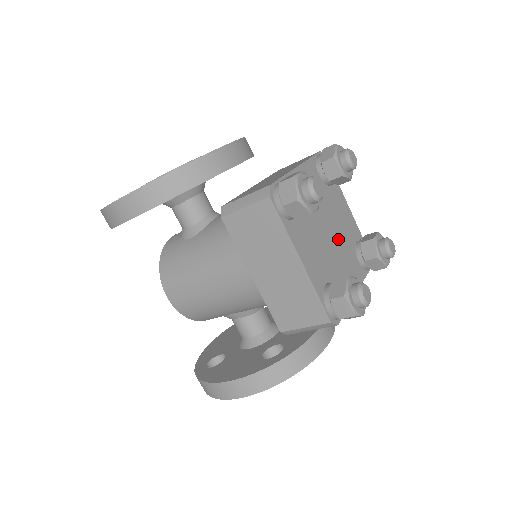
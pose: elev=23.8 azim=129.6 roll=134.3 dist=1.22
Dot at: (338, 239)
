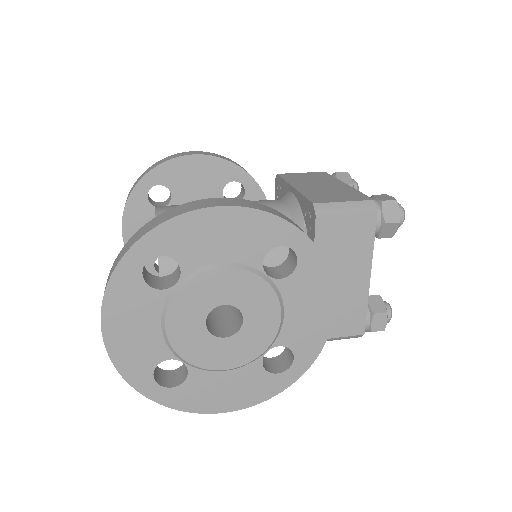
Dot at: occluded
